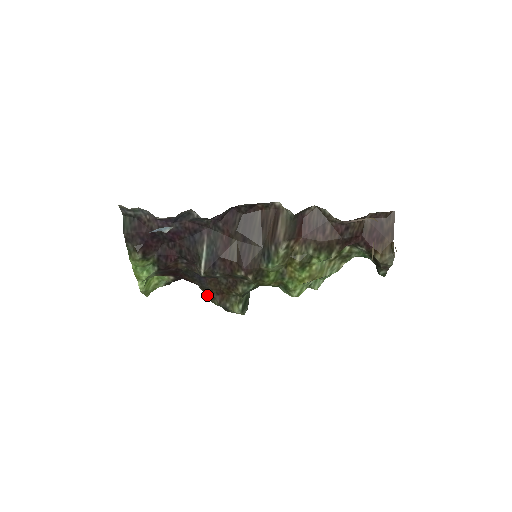
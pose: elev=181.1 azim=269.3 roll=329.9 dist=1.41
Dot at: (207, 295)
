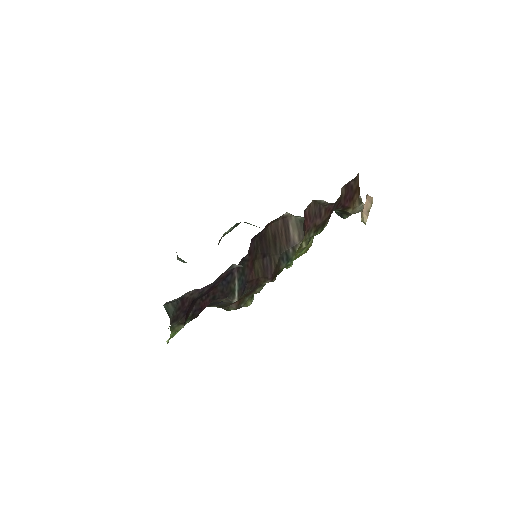
Dot at: occluded
